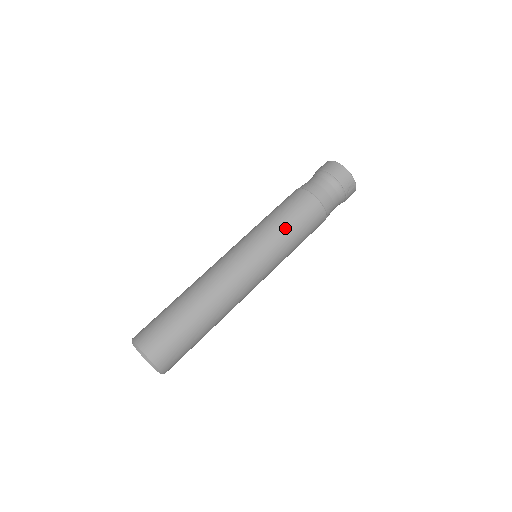
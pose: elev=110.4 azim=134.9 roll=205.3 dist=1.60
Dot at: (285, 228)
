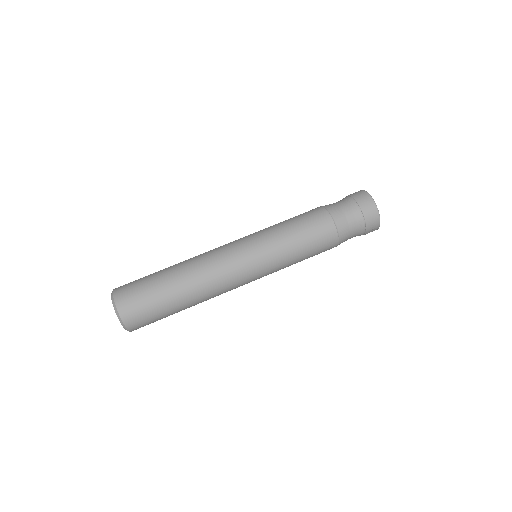
Dot at: (295, 250)
